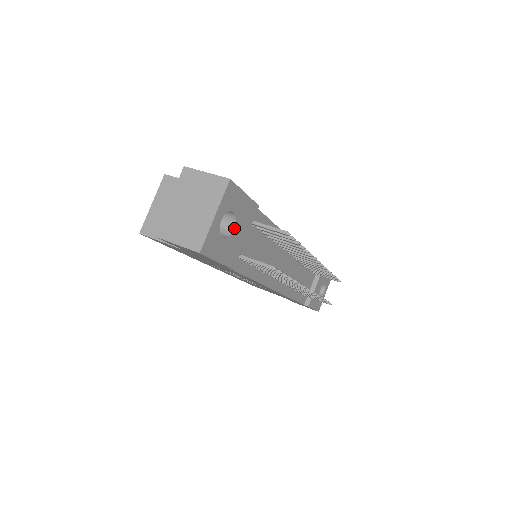
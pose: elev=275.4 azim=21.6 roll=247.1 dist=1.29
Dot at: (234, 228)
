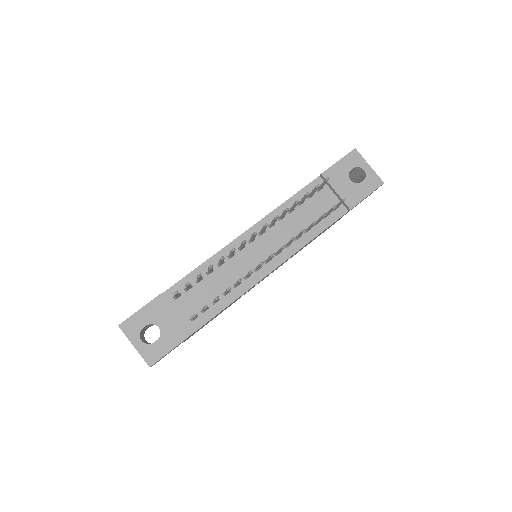
Dot at: occluded
